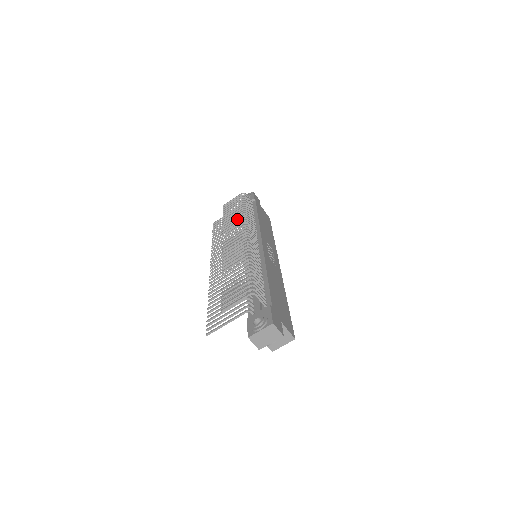
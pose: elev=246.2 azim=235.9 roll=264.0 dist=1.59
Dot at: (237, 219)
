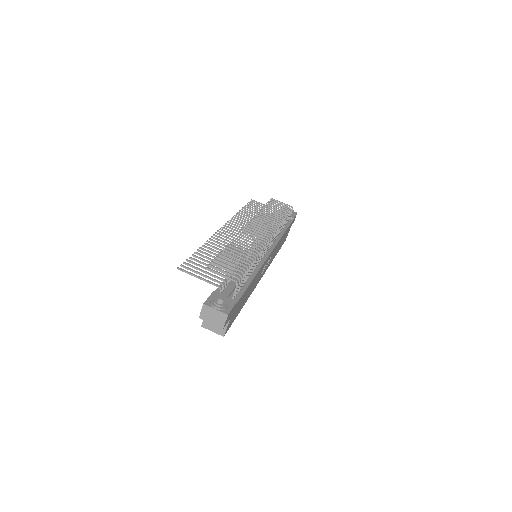
Dot at: (272, 220)
